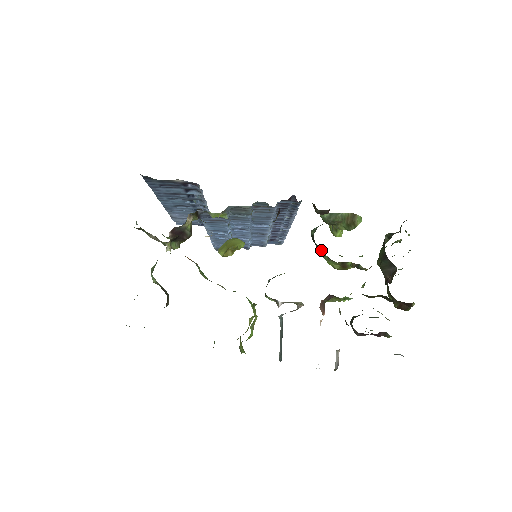
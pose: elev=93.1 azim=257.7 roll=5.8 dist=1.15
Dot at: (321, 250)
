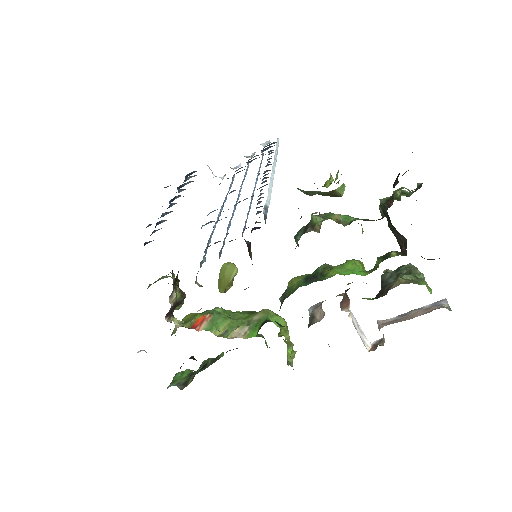
Dot at: occluded
